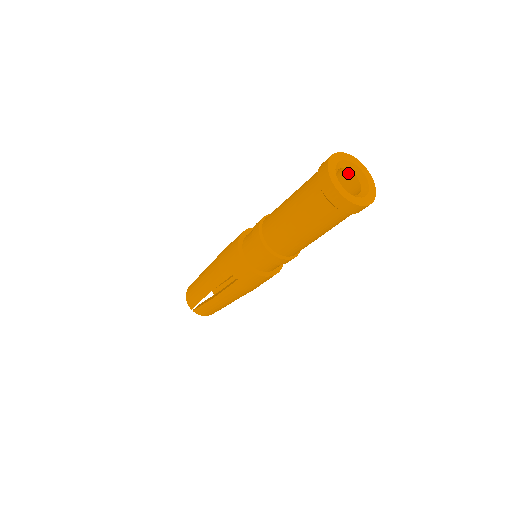
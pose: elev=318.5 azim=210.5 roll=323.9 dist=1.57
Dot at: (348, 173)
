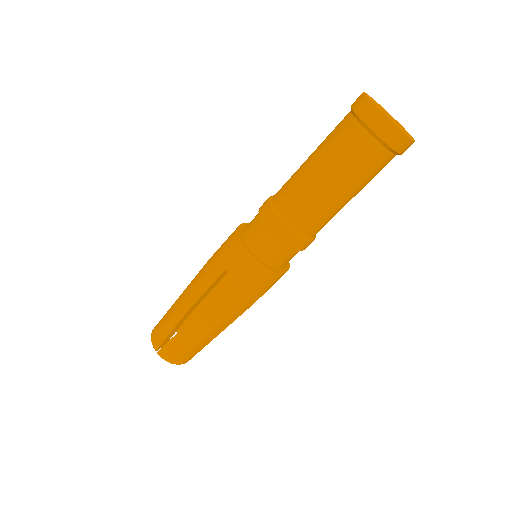
Dot at: occluded
